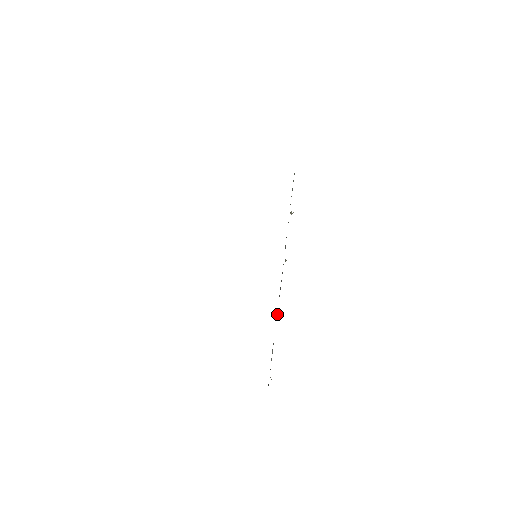
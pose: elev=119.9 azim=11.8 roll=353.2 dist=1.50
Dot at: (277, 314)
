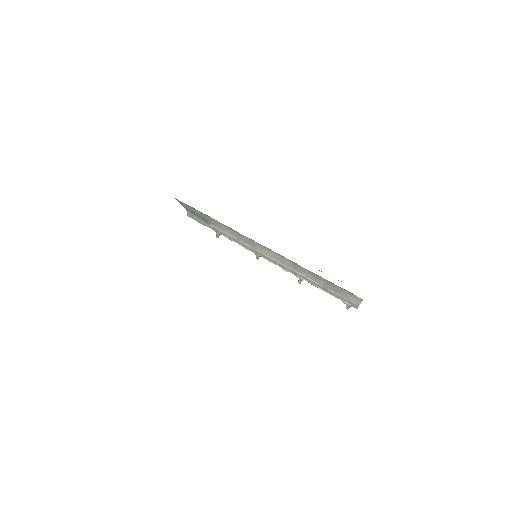
Dot at: (299, 283)
